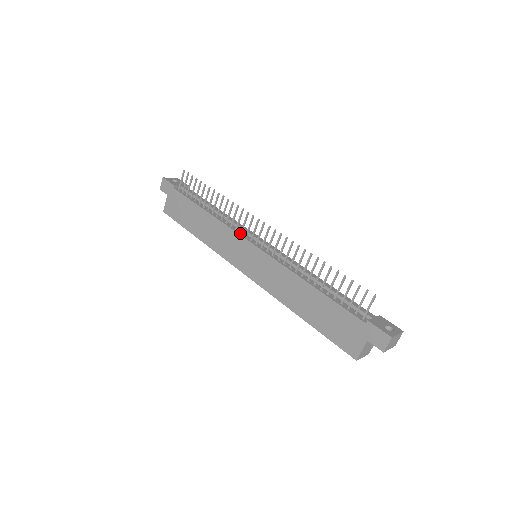
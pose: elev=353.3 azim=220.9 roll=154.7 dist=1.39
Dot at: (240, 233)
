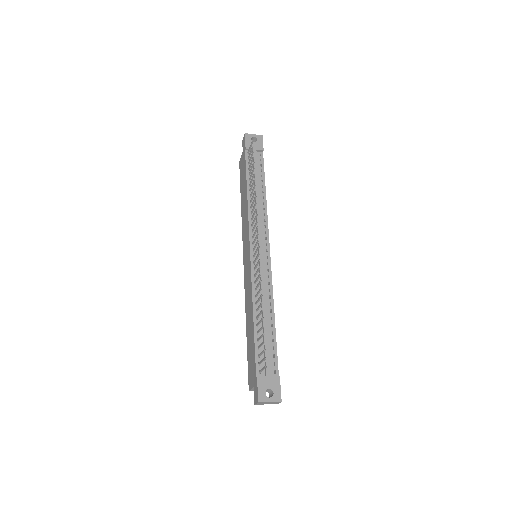
Dot at: (251, 231)
